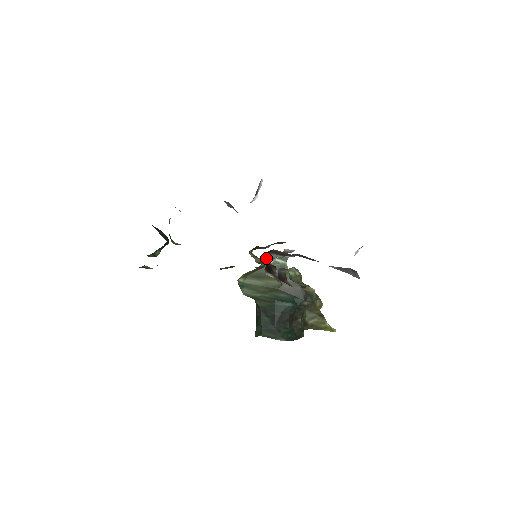
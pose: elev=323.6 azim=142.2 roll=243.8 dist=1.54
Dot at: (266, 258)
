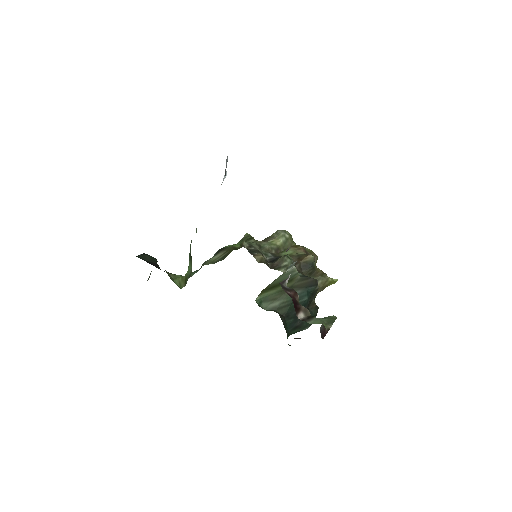
Dot at: (282, 283)
